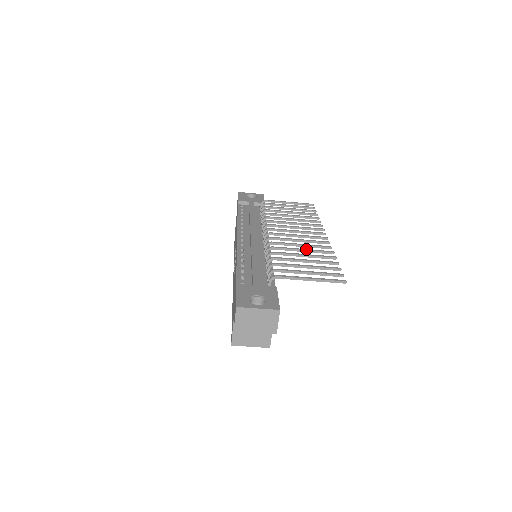
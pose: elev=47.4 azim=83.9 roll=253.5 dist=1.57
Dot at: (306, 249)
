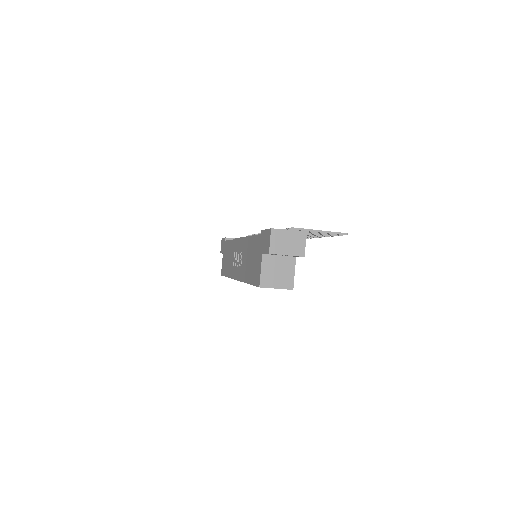
Dot at: occluded
